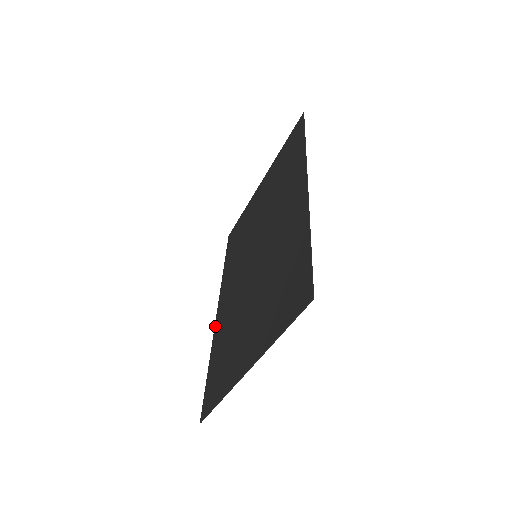
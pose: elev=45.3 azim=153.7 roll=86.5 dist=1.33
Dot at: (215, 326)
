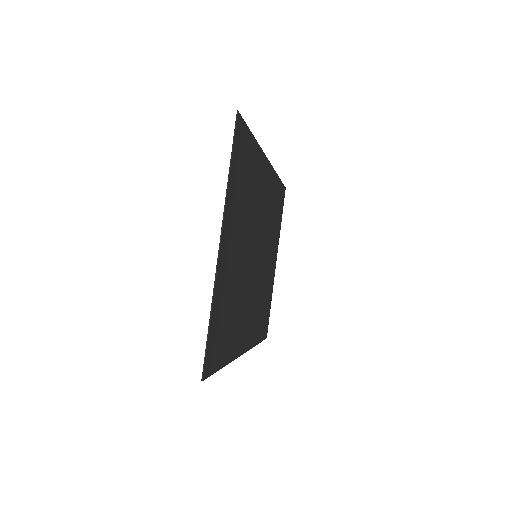
Dot at: occluded
